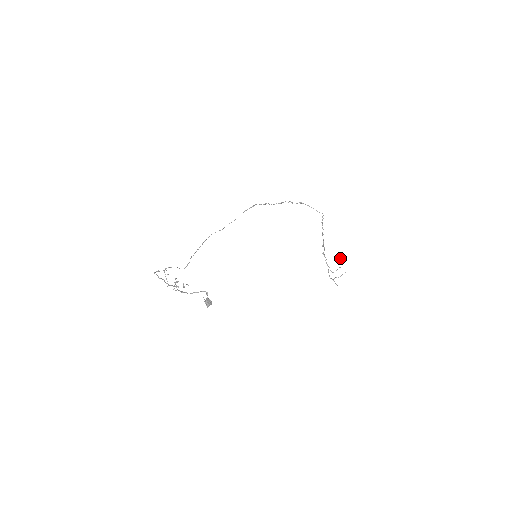
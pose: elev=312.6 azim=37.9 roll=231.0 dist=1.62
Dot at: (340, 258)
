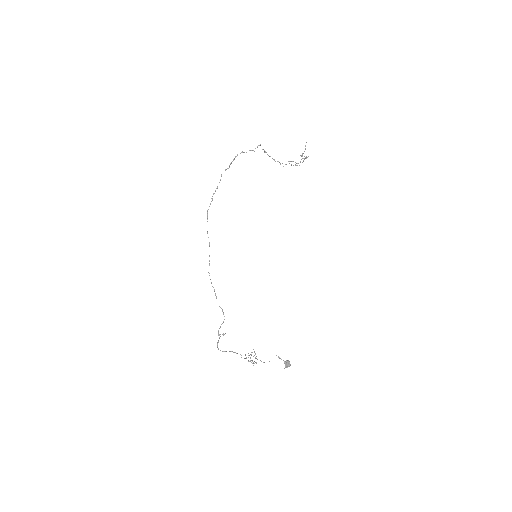
Dot at: occluded
